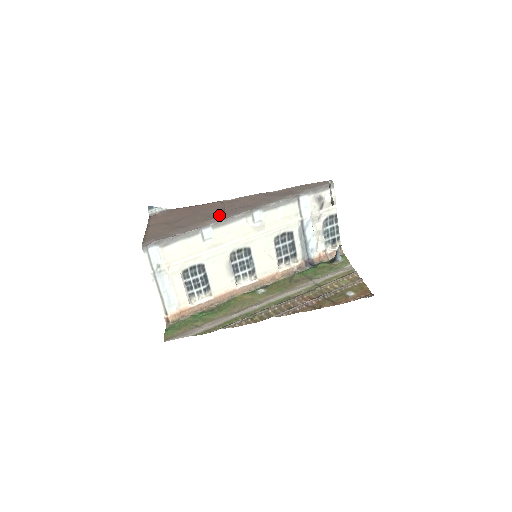
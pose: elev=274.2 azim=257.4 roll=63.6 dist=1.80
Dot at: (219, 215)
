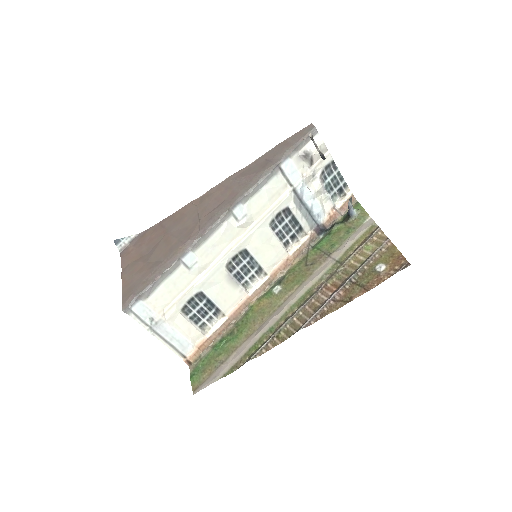
Dot at: (194, 230)
